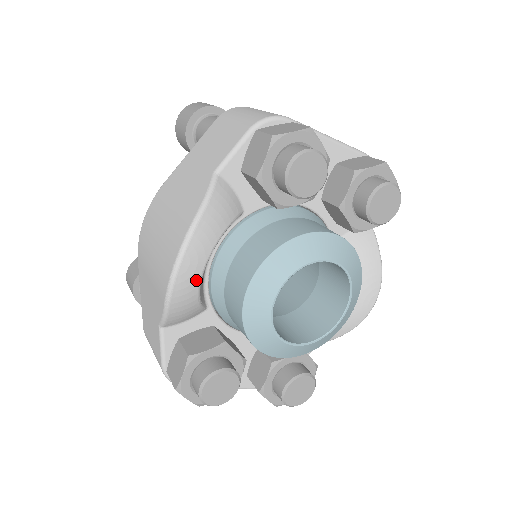
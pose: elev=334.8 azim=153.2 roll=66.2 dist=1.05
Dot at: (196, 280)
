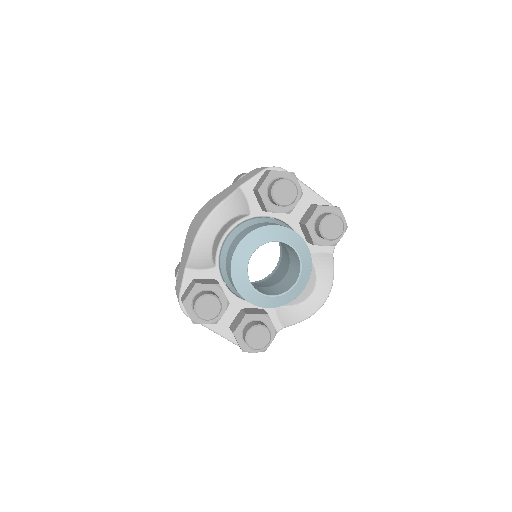
Dot at: (212, 237)
